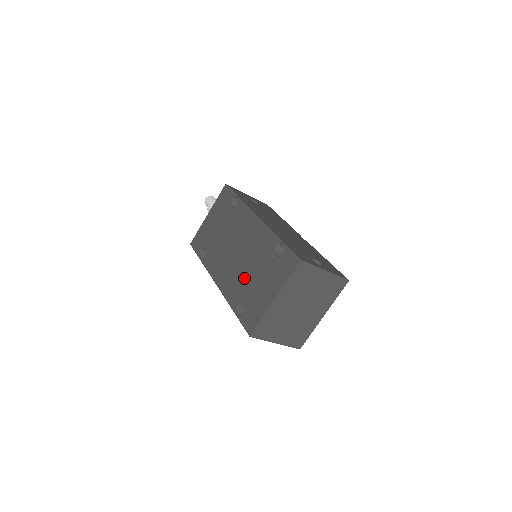
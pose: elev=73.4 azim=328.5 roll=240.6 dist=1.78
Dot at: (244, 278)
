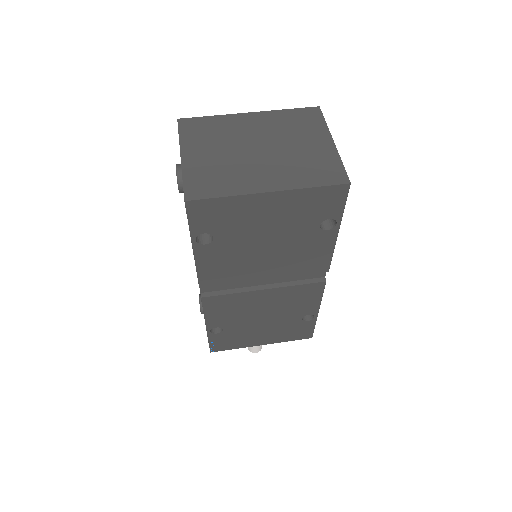
Dot at: occluded
